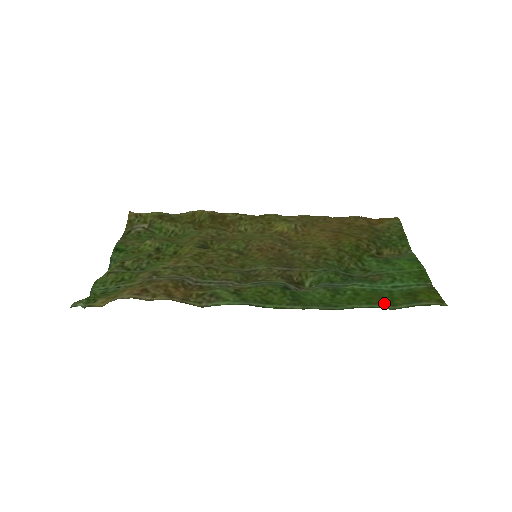
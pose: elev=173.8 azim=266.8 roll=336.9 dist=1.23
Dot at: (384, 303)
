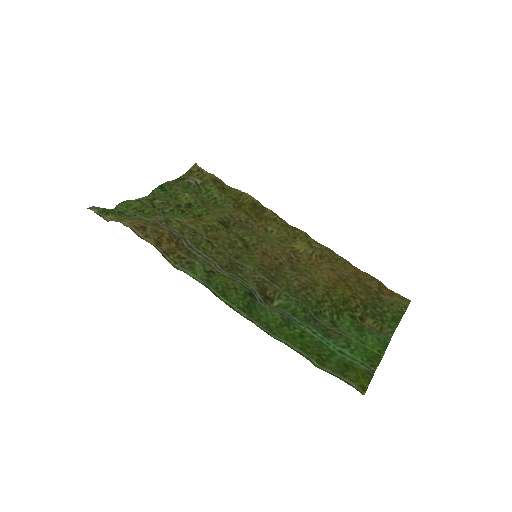
Dot at: (315, 357)
